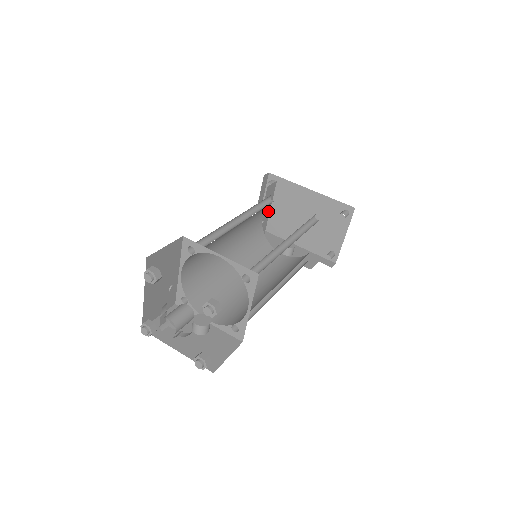
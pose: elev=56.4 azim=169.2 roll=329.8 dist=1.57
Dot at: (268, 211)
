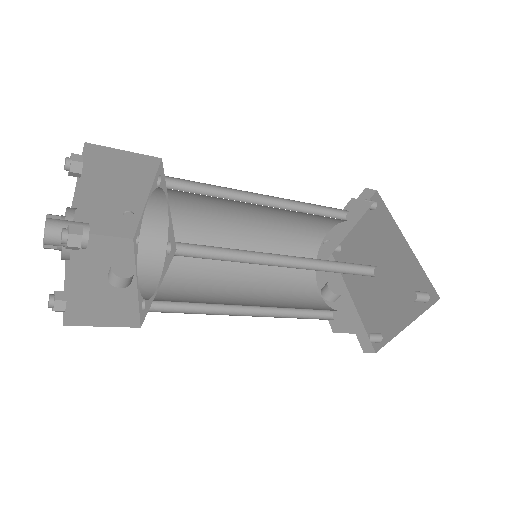
Dot at: (343, 234)
